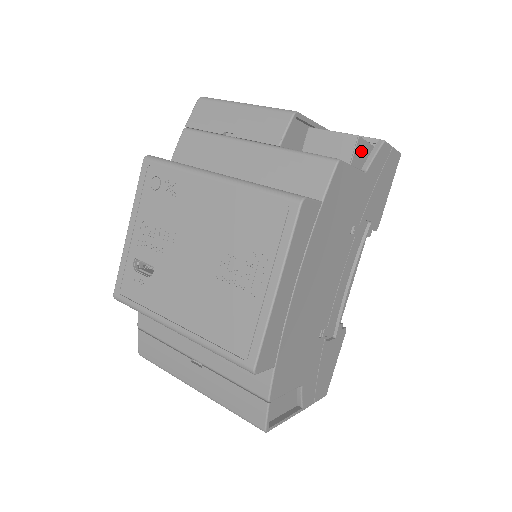
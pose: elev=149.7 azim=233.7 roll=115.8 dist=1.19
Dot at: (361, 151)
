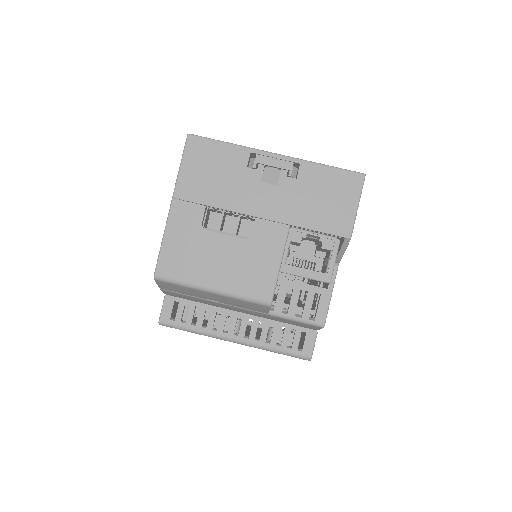
Dot at: occluded
